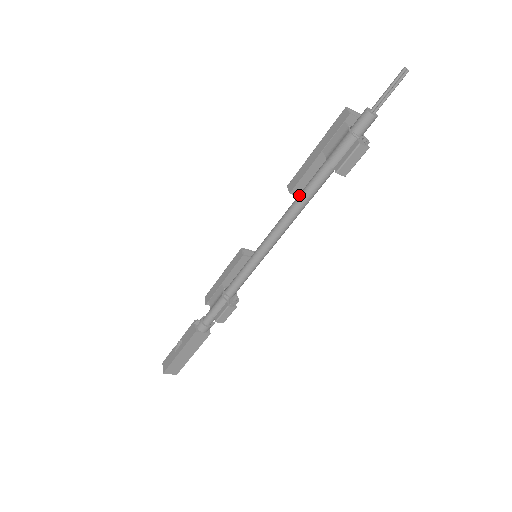
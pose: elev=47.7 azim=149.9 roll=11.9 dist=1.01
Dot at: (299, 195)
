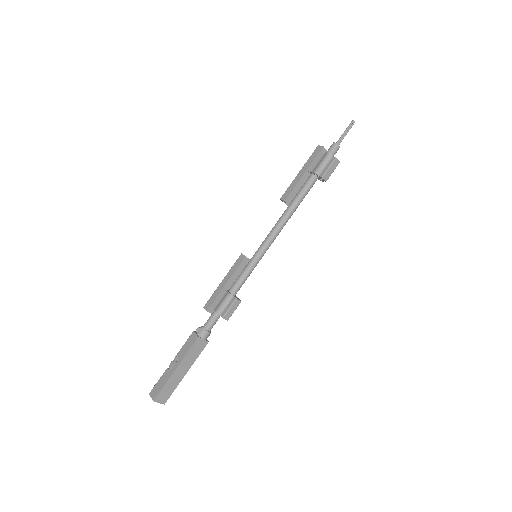
Dot at: (292, 201)
